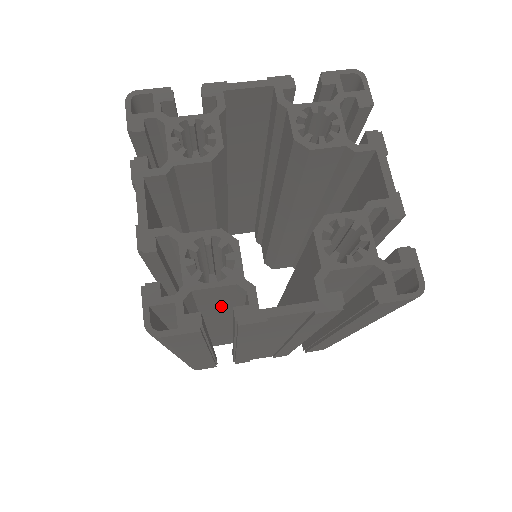
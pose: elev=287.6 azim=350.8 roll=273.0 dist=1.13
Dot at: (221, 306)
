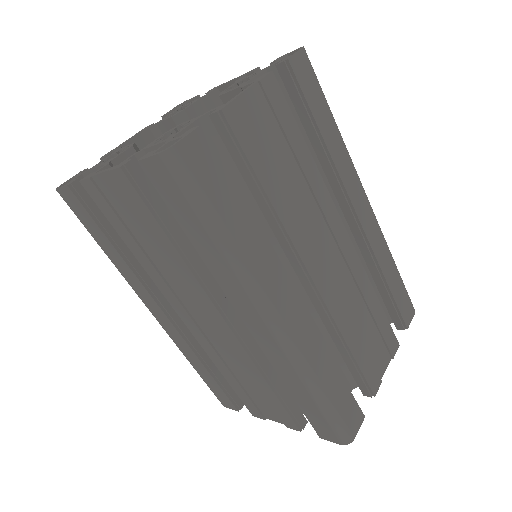
Dot at: occluded
